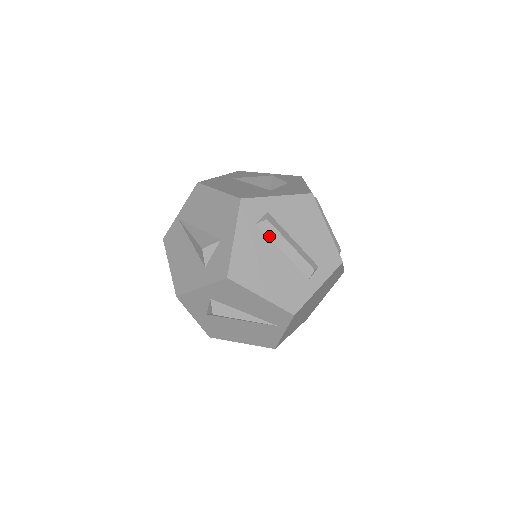
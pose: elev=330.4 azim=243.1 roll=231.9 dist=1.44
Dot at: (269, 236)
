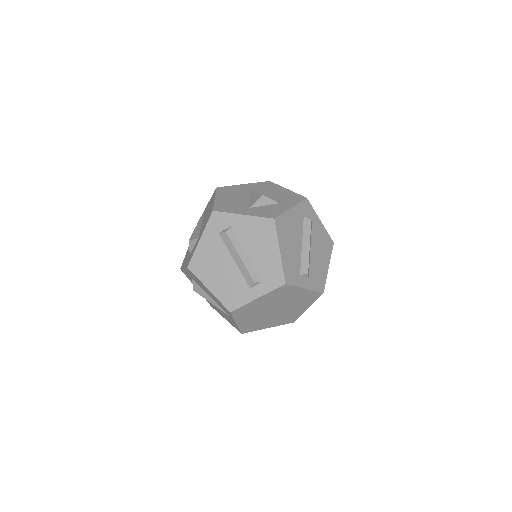
Dot at: (227, 245)
